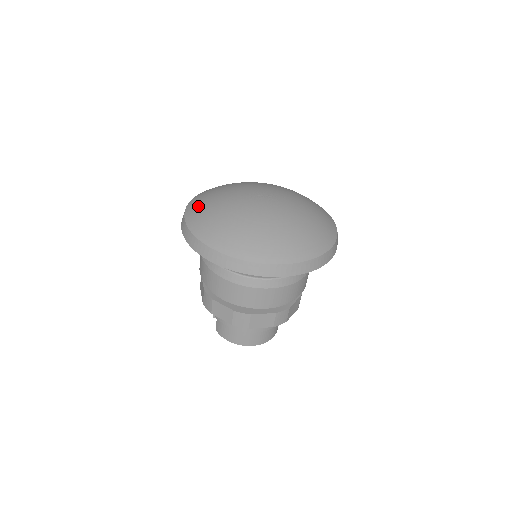
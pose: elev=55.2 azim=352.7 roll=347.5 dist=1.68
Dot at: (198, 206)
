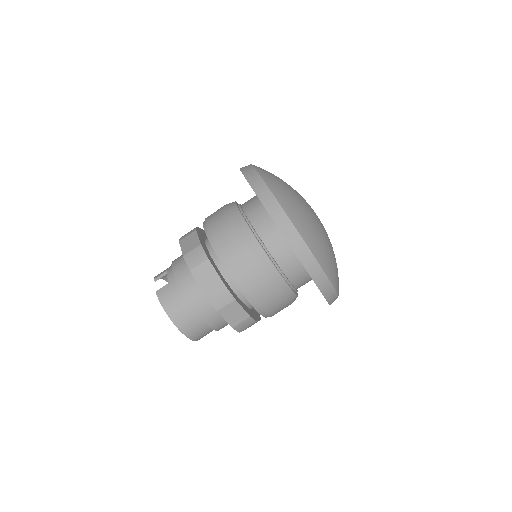
Dot at: (270, 173)
